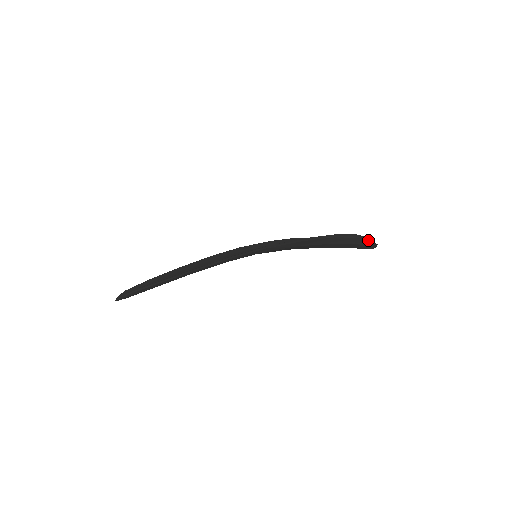
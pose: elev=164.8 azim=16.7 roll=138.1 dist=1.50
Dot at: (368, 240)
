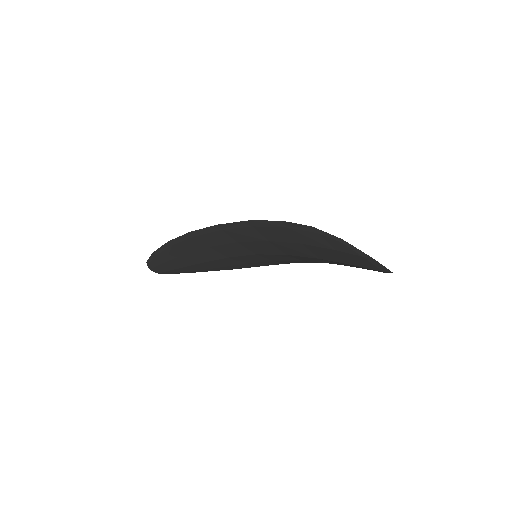
Dot at: (344, 243)
